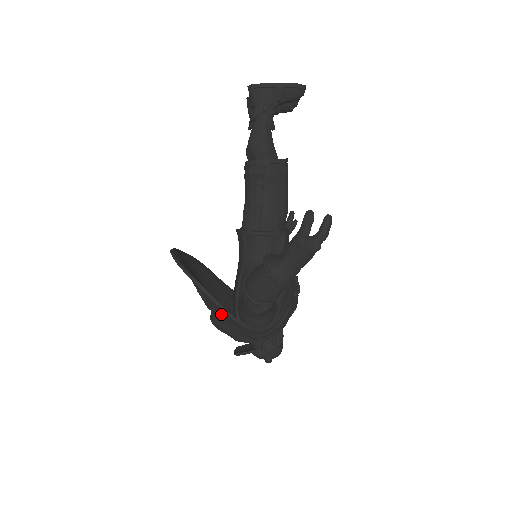
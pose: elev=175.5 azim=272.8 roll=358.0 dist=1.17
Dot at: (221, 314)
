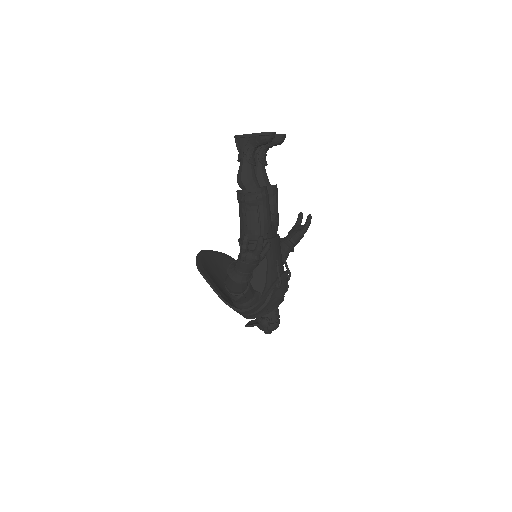
Dot at: occluded
